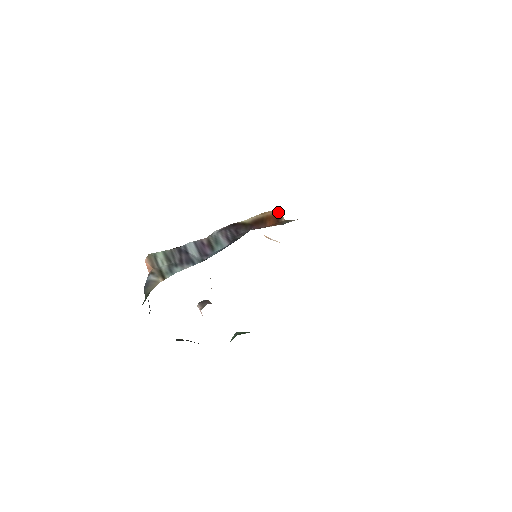
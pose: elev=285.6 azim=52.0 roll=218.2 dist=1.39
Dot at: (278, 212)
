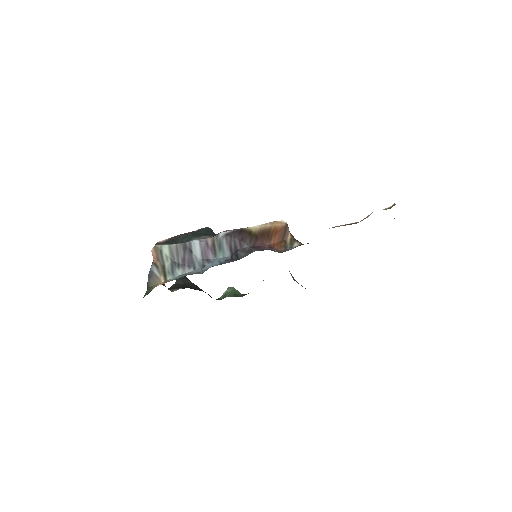
Dot at: (287, 226)
